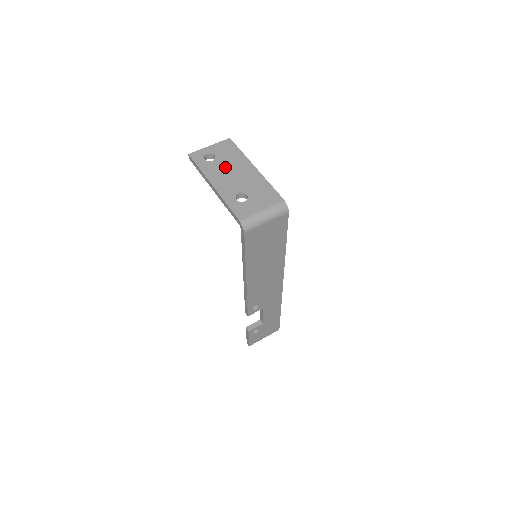
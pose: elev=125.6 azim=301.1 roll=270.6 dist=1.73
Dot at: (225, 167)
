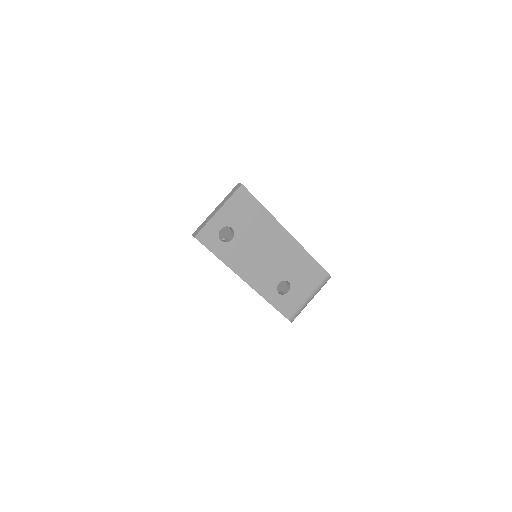
Dot at: (252, 246)
